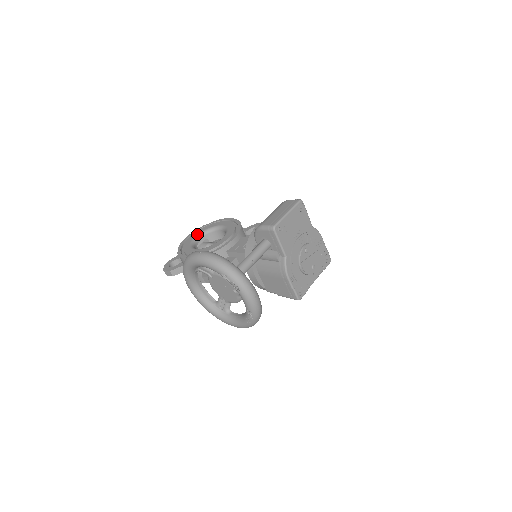
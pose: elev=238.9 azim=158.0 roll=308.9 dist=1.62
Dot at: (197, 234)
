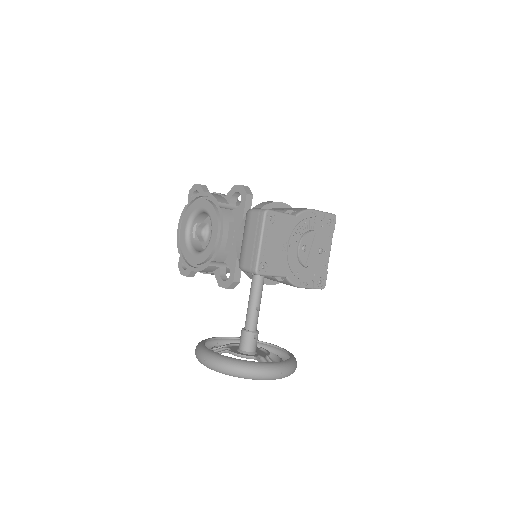
Dot at: (185, 226)
